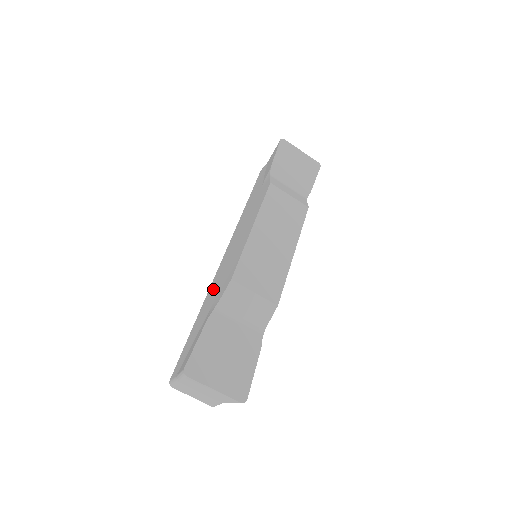
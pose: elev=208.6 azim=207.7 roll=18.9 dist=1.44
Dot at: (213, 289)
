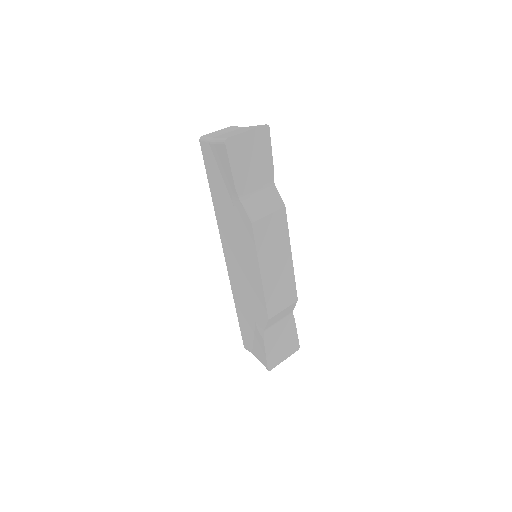
Dot at: (241, 297)
